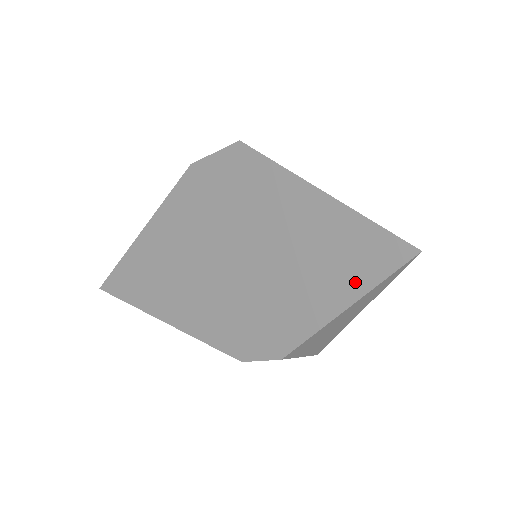
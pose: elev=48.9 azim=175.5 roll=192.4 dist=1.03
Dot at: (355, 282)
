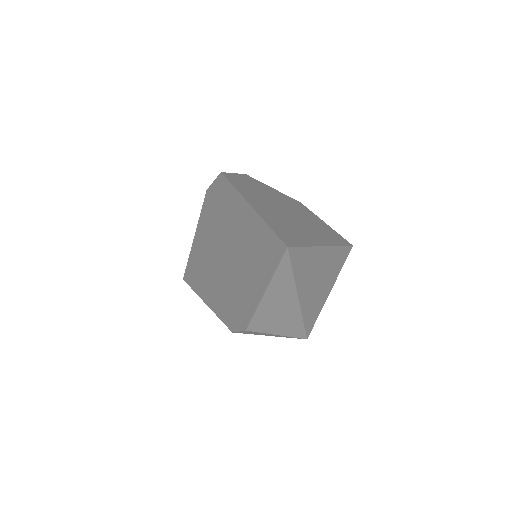
Dot at: (266, 271)
